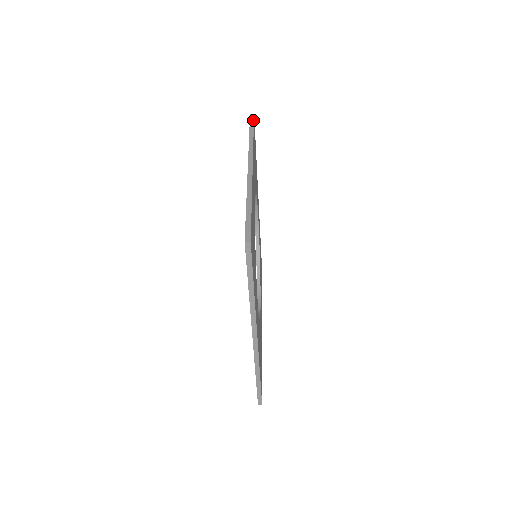
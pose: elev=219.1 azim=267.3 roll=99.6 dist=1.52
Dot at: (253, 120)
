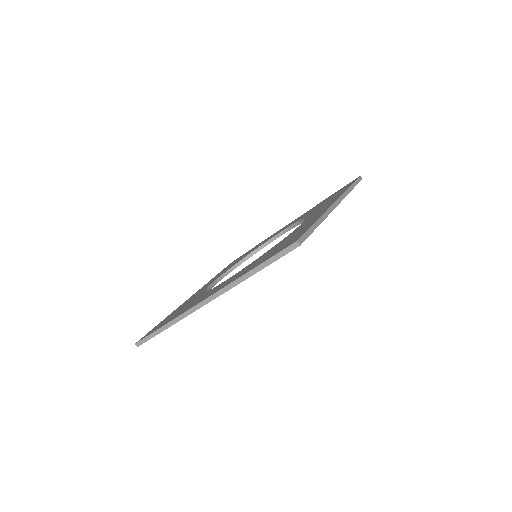
Dot at: (359, 181)
